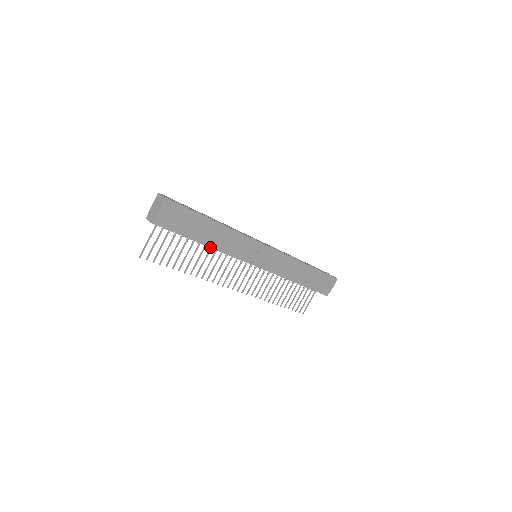
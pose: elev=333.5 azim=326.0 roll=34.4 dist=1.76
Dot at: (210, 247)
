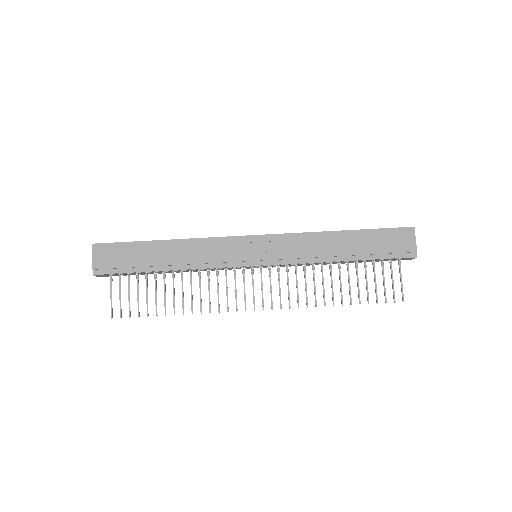
Dot at: (177, 270)
